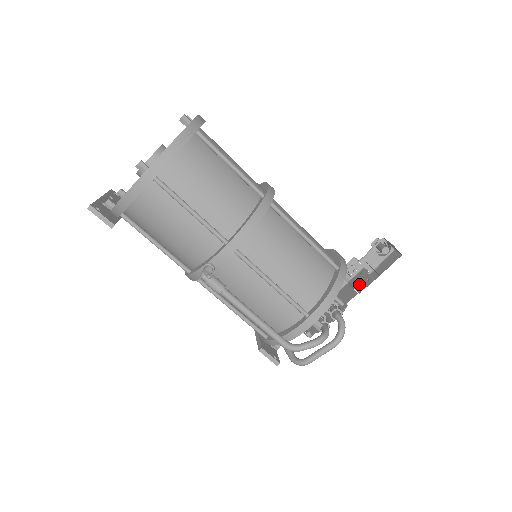
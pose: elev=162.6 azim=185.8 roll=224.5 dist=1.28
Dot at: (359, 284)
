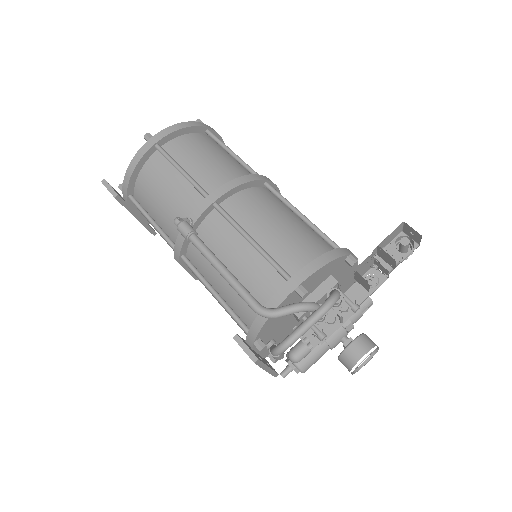
Dot at: occluded
